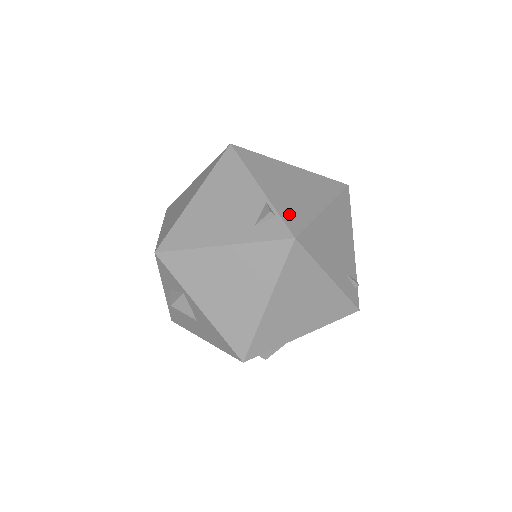
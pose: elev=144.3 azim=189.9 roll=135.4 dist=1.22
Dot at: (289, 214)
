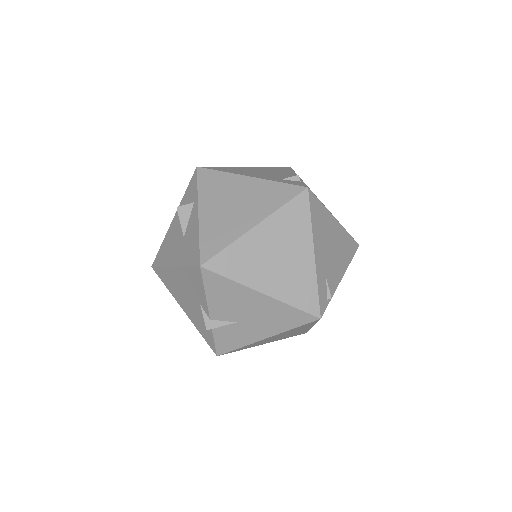
Dot at: occluded
